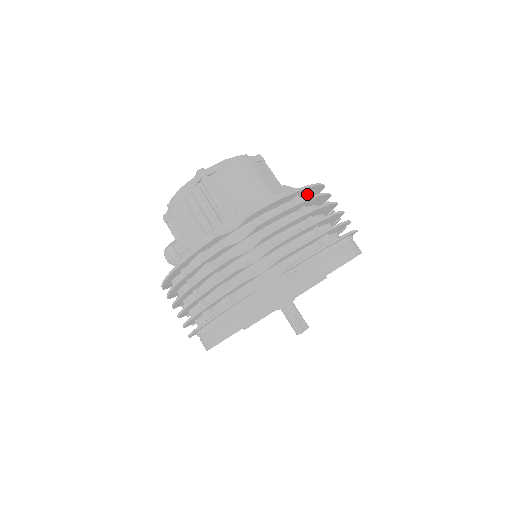
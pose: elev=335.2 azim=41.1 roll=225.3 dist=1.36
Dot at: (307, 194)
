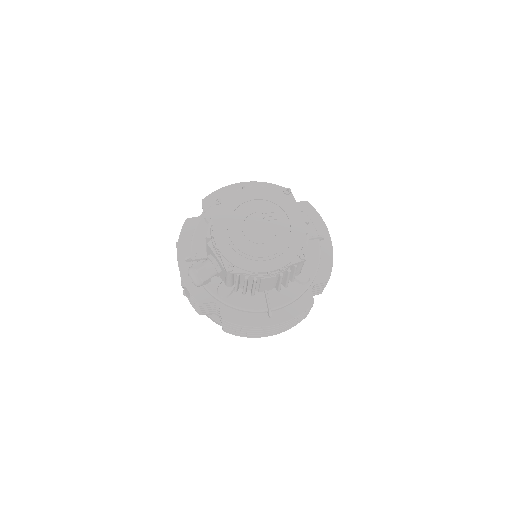
Dot at: occluded
